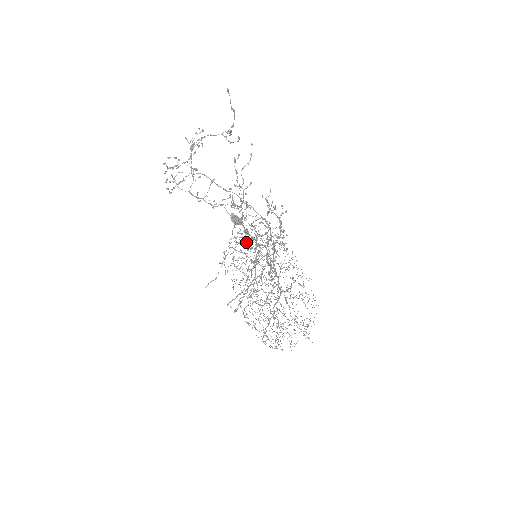
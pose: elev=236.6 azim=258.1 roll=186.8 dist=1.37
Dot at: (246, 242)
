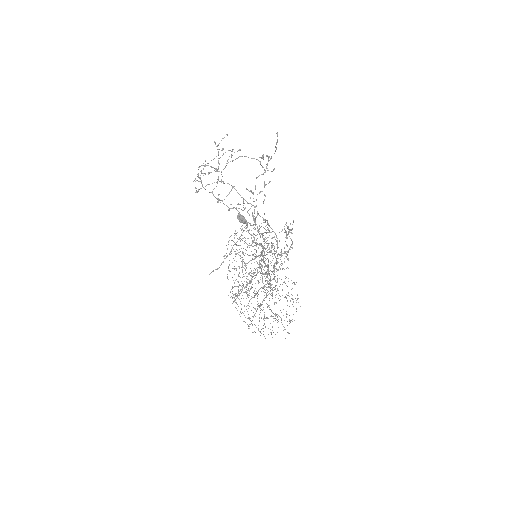
Dot at: occluded
